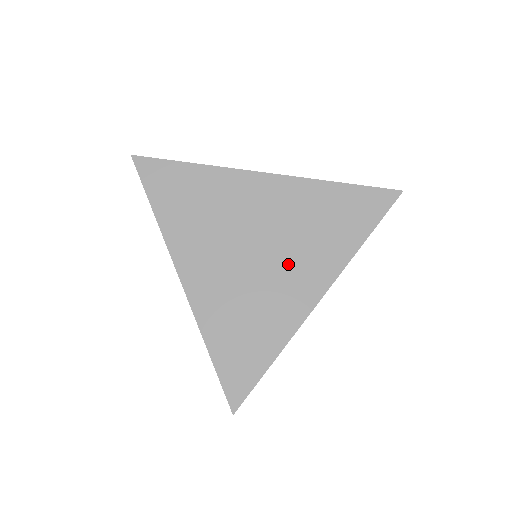
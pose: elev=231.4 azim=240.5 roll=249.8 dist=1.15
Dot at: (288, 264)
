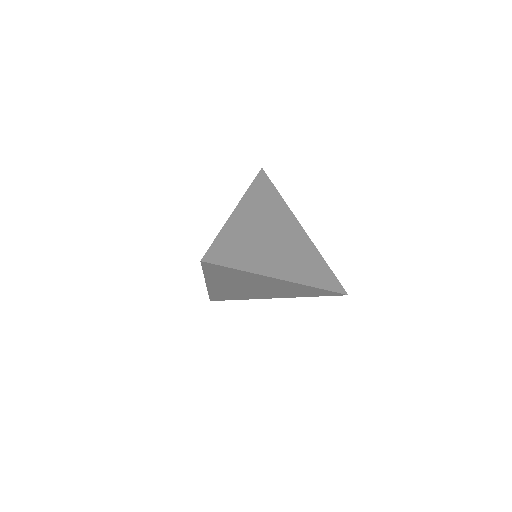
Dot at: (282, 256)
